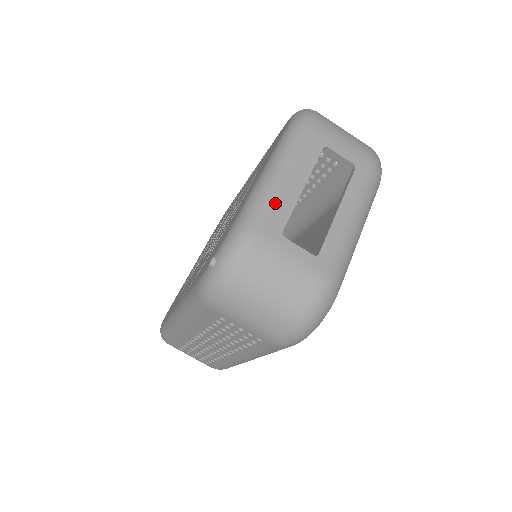
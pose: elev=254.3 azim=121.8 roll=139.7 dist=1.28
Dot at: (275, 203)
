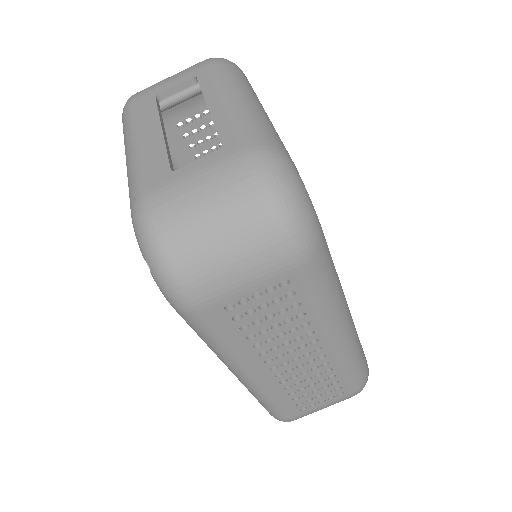
Dot at: (145, 163)
